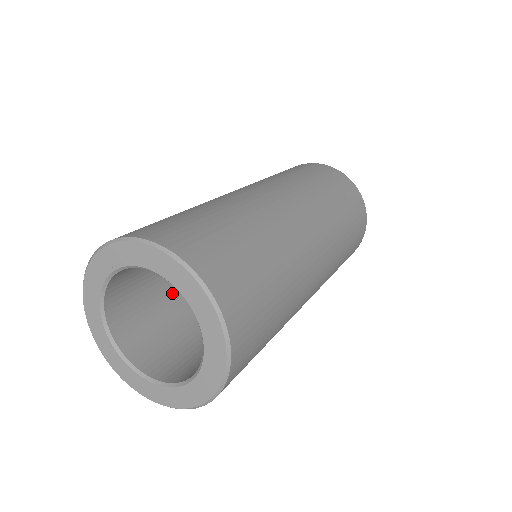
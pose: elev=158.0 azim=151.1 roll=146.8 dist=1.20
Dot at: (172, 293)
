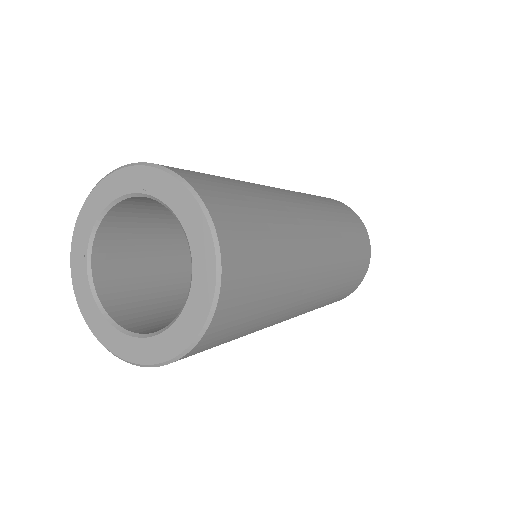
Dot at: (166, 239)
